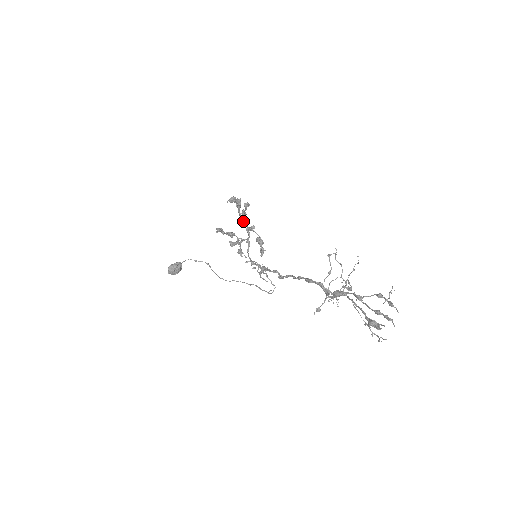
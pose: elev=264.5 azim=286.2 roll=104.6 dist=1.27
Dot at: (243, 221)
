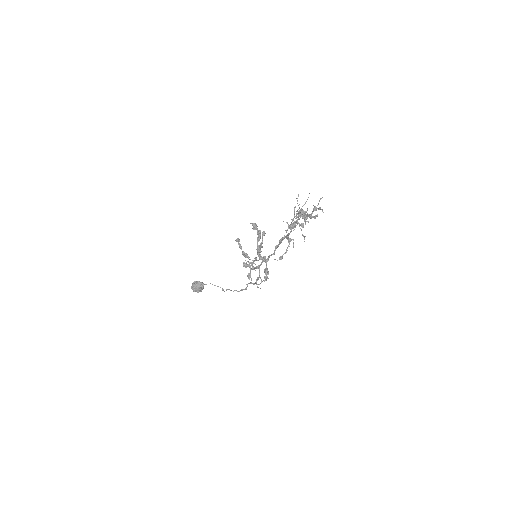
Dot at: (258, 249)
